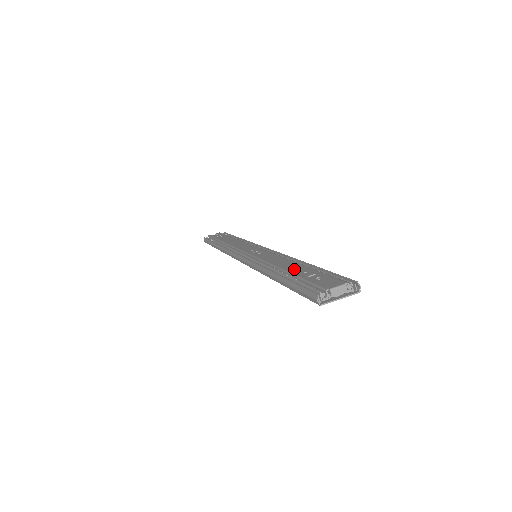
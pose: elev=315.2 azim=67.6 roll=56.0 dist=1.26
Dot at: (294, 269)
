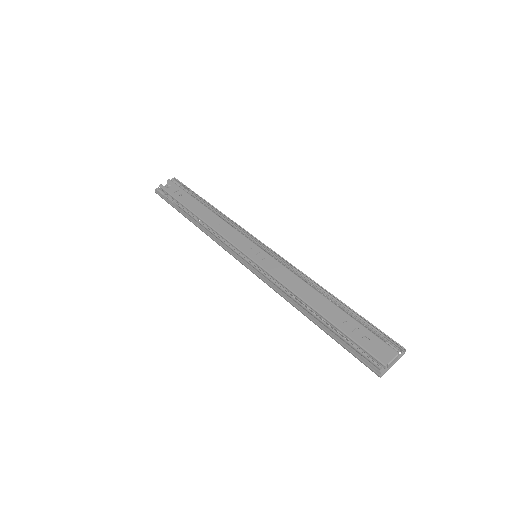
Dot at: (329, 313)
